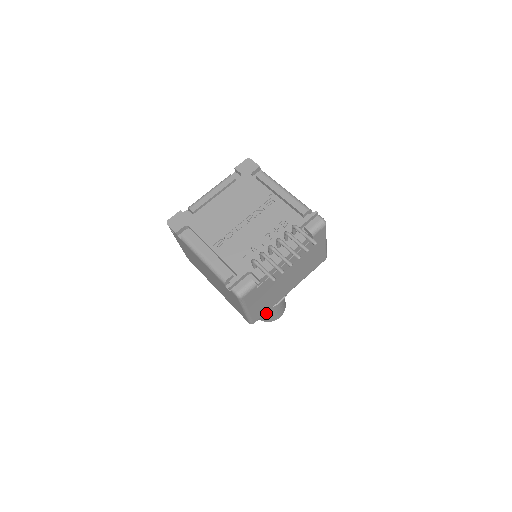
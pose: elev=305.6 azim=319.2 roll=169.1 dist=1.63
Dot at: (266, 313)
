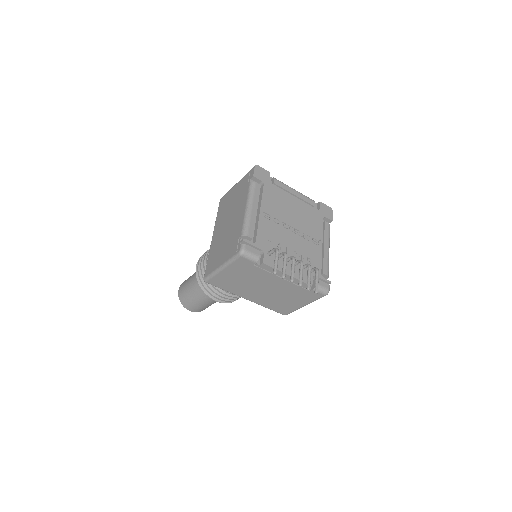
Dot at: (193, 296)
